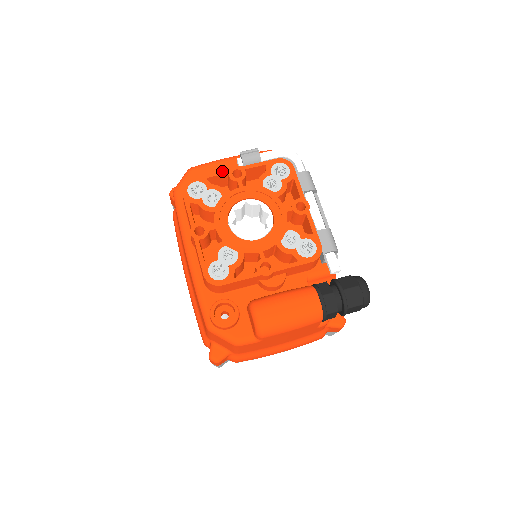
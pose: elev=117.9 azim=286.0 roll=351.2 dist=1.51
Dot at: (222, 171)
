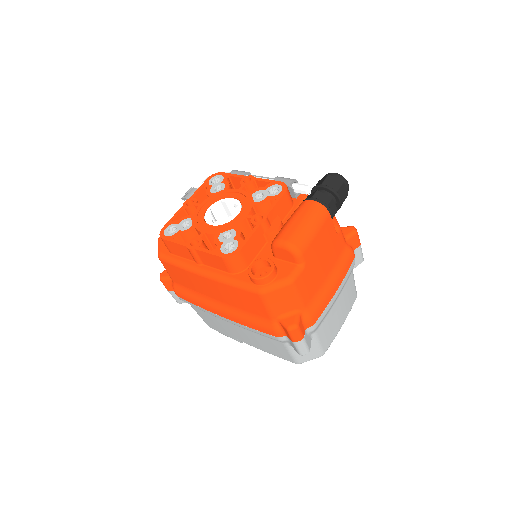
Dot at: (179, 210)
